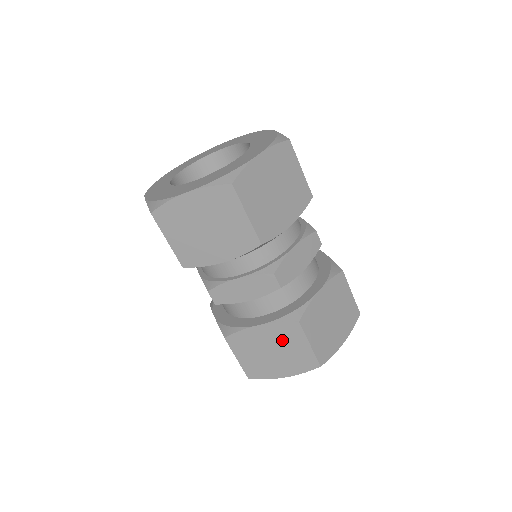
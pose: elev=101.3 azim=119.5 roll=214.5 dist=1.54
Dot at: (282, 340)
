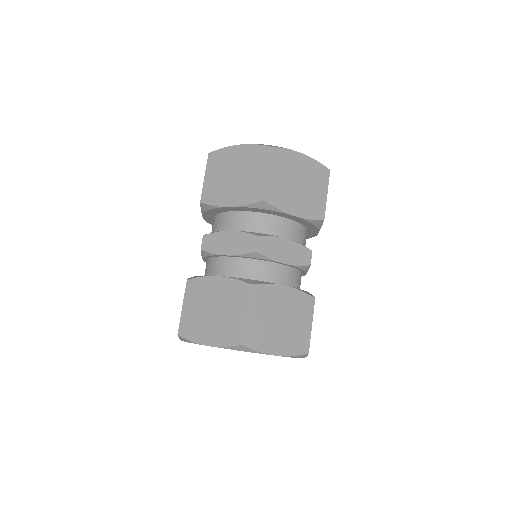
Dot at: (228, 300)
